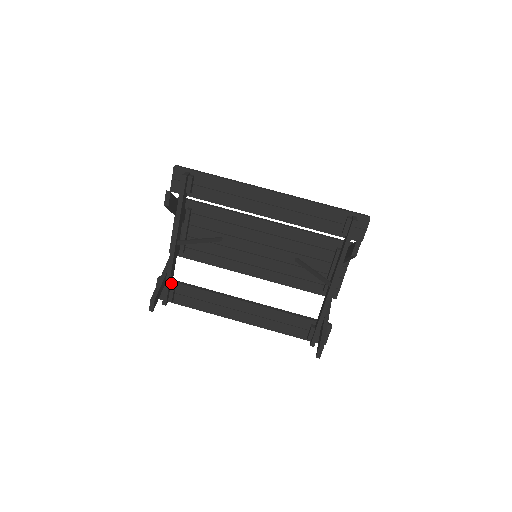
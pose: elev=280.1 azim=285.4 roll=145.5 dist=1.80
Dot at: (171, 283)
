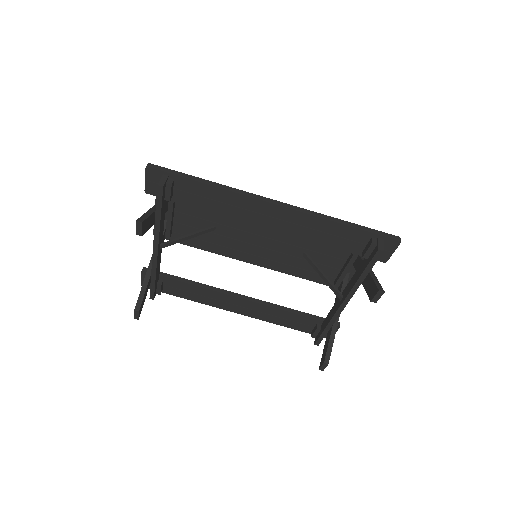
Dot at: (157, 278)
